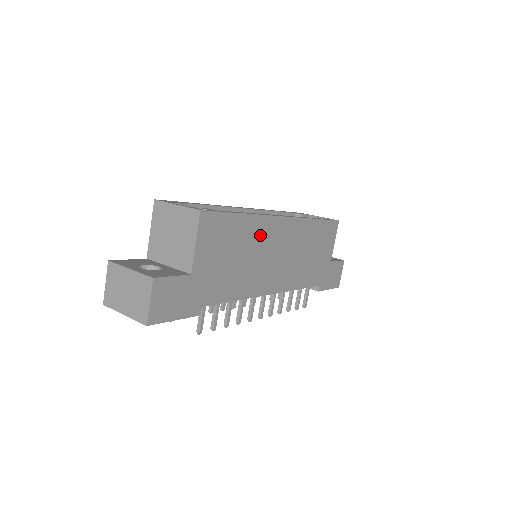
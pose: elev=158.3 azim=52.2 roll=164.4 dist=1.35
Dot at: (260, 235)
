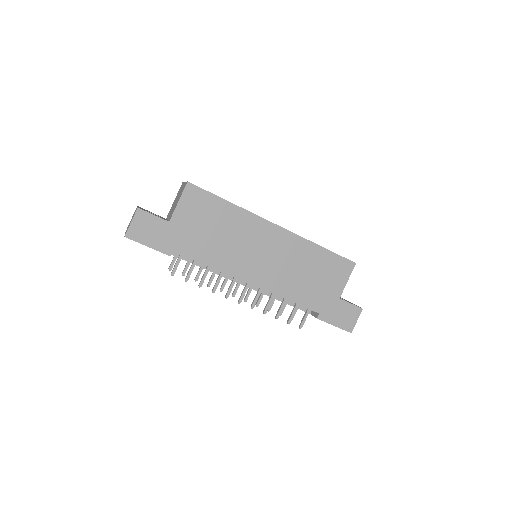
Dot at: (245, 227)
